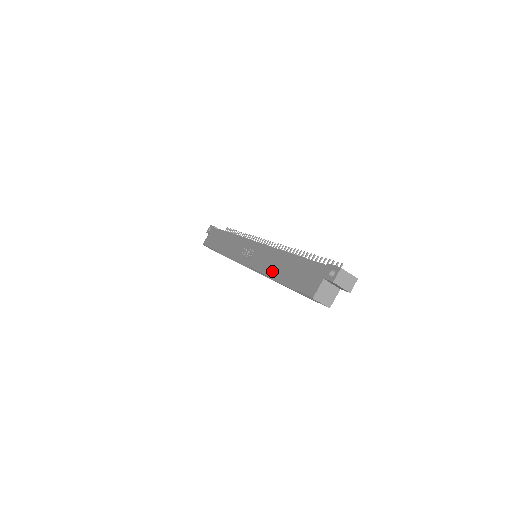
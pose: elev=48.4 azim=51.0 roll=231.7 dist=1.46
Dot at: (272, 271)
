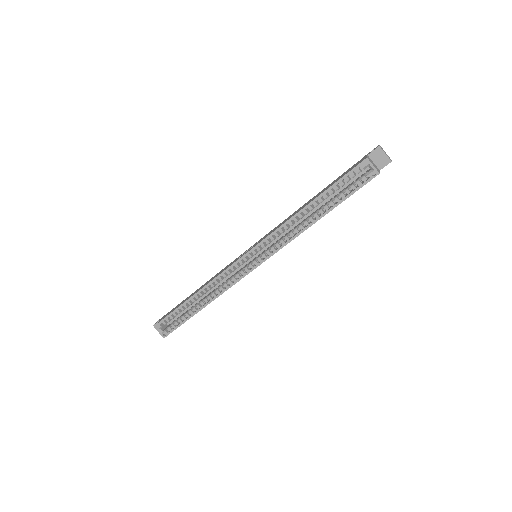
Dot at: (299, 210)
